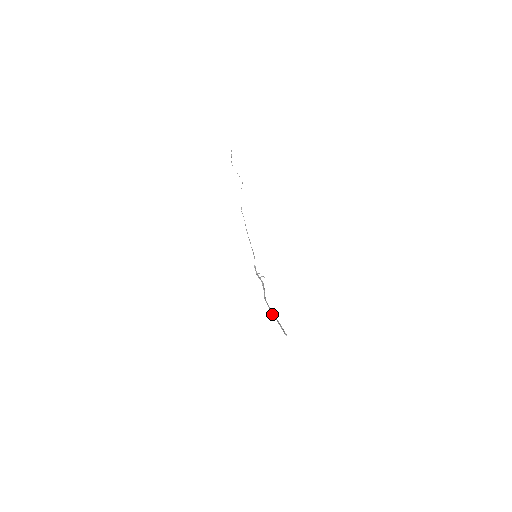
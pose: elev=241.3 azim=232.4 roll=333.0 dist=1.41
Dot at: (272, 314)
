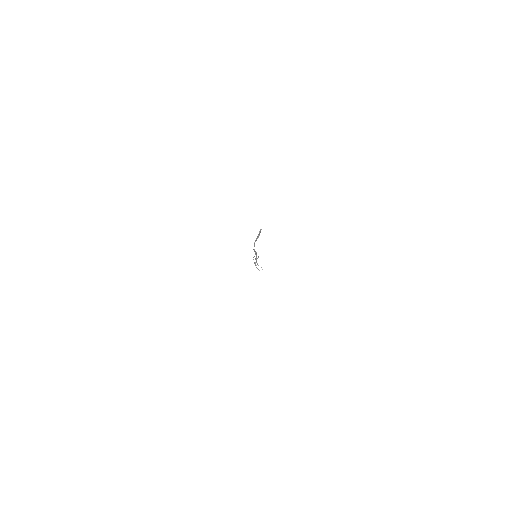
Dot at: (255, 240)
